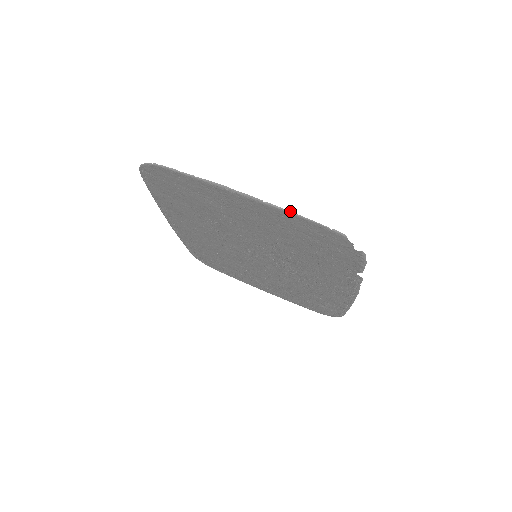
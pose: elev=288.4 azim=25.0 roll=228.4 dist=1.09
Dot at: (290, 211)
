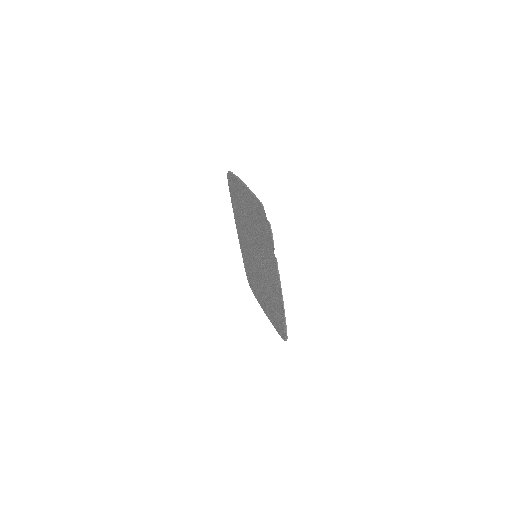
Dot at: (252, 192)
